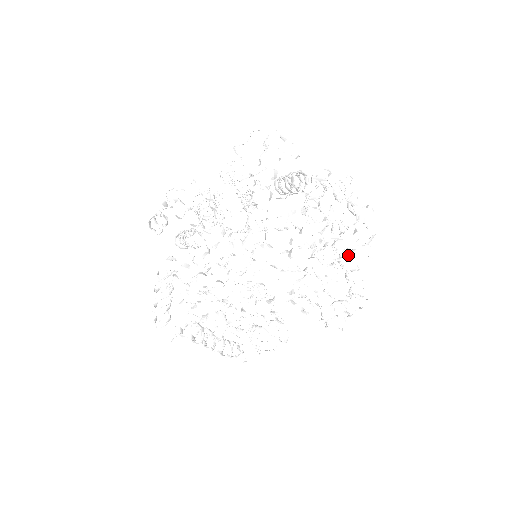
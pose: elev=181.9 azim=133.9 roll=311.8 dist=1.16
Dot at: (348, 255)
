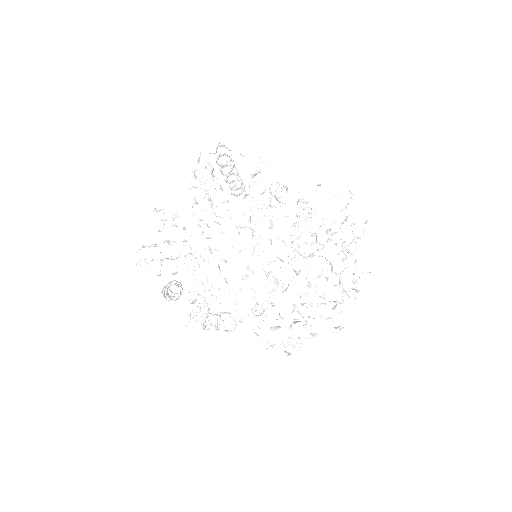
Dot at: occluded
